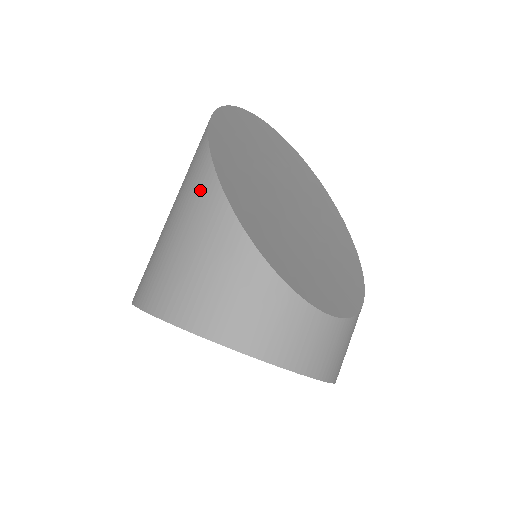
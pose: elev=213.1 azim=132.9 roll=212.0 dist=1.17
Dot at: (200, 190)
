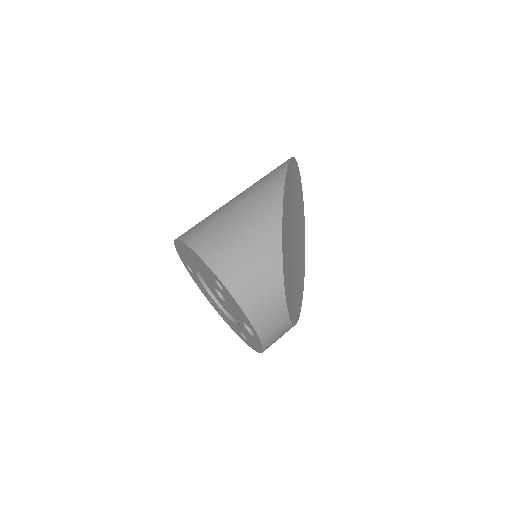
Dot at: (268, 211)
